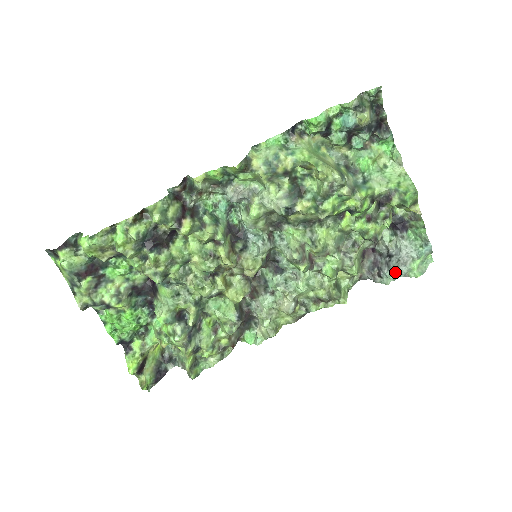
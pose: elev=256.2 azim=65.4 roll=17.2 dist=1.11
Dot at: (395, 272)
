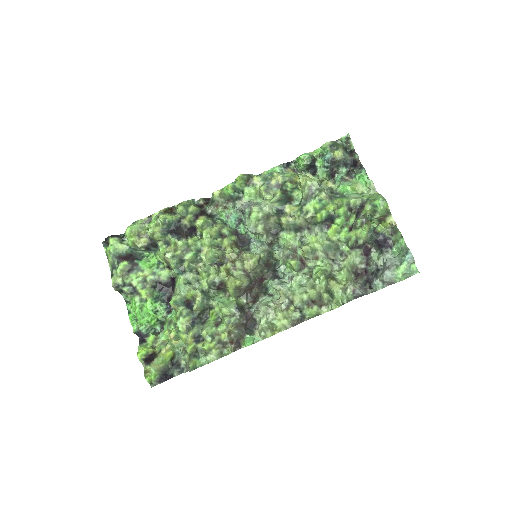
Dot at: (381, 278)
